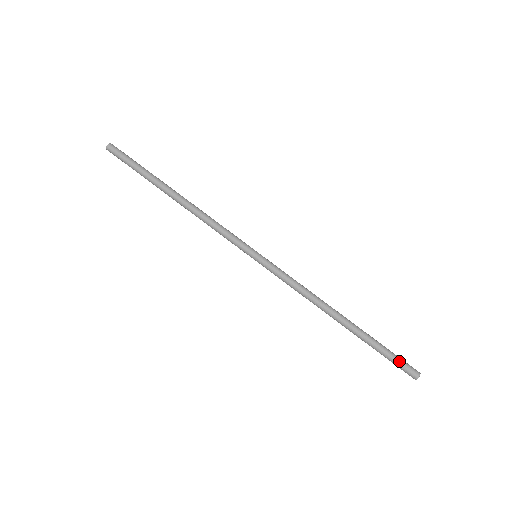
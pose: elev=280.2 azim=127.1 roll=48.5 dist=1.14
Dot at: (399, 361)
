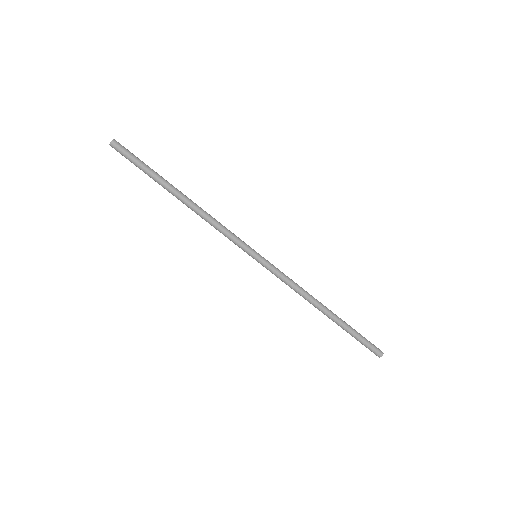
Dot at: (369, 344)
